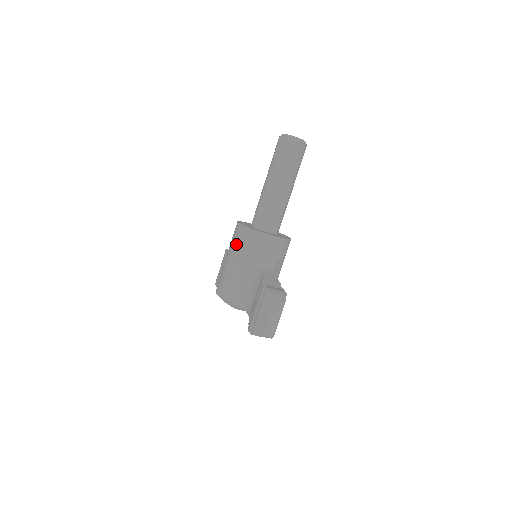
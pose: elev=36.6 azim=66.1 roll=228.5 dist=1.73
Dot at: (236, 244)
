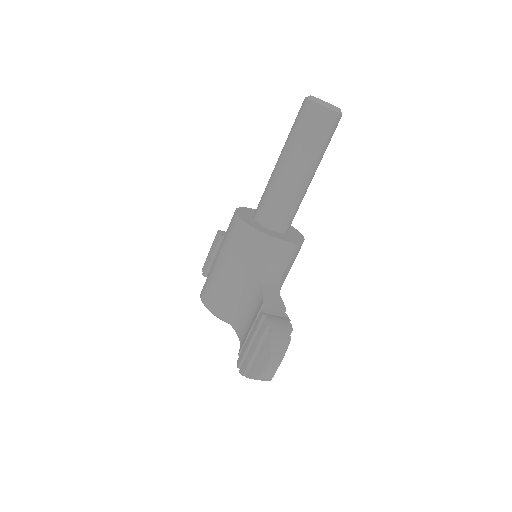
Dot at: (231, 243)
